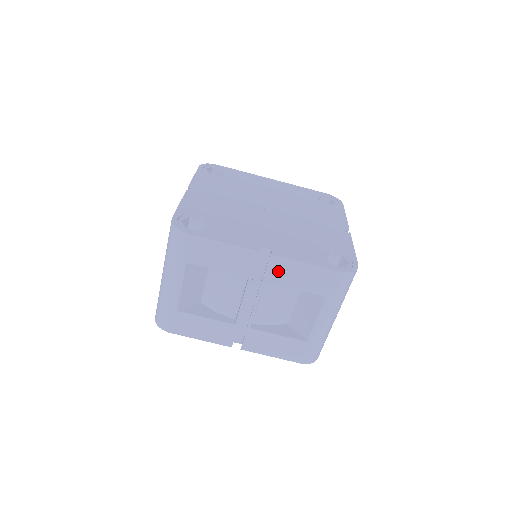
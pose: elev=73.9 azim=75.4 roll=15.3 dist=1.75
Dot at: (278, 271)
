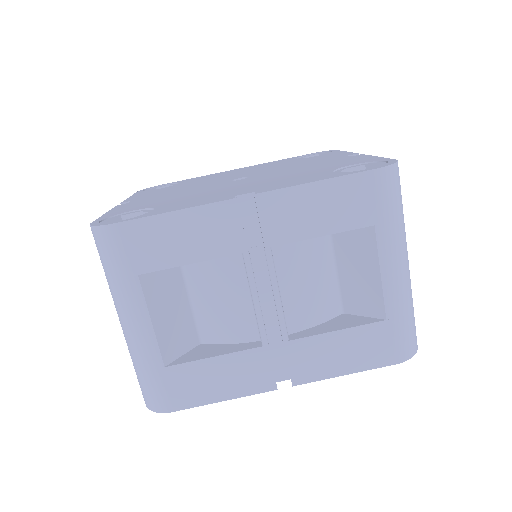
Dot at: (280, 218)
